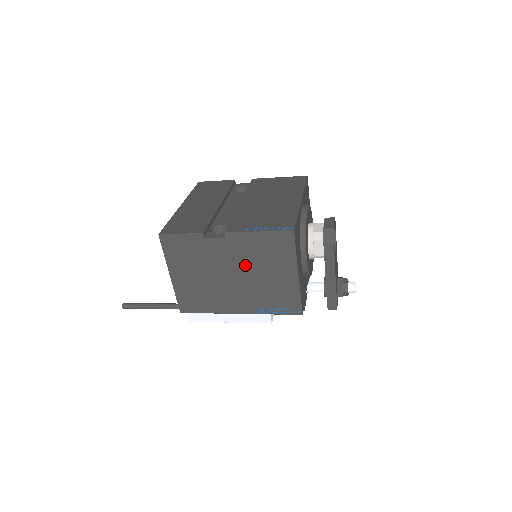
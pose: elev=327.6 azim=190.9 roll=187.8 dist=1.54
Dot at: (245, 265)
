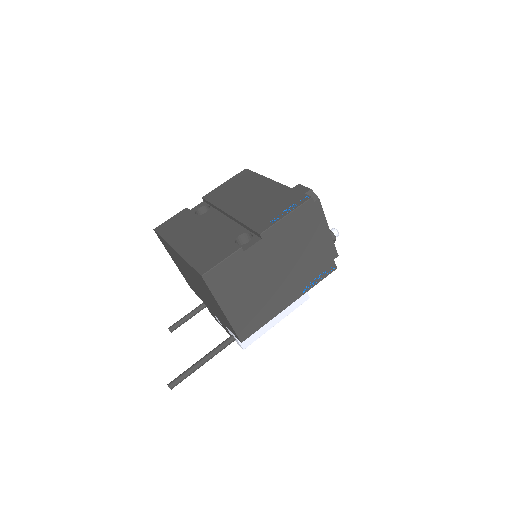
Dot at: (284, 254)
